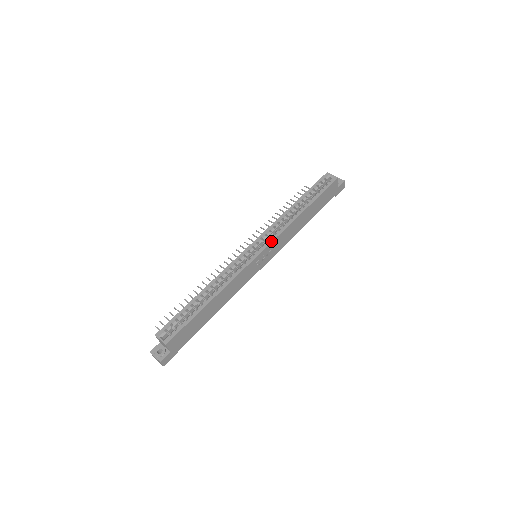
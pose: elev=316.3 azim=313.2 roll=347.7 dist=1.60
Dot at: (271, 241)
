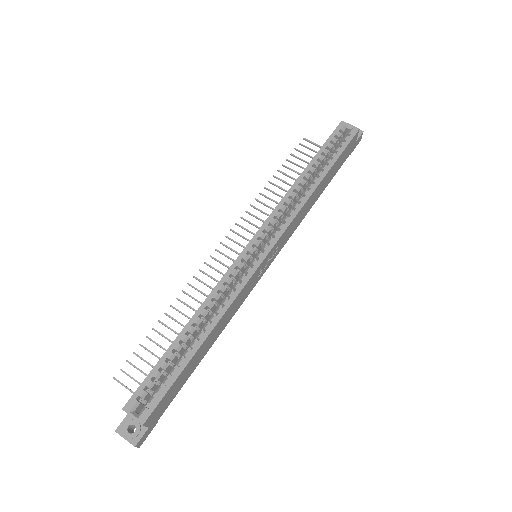
Dot at: (280, 235)
